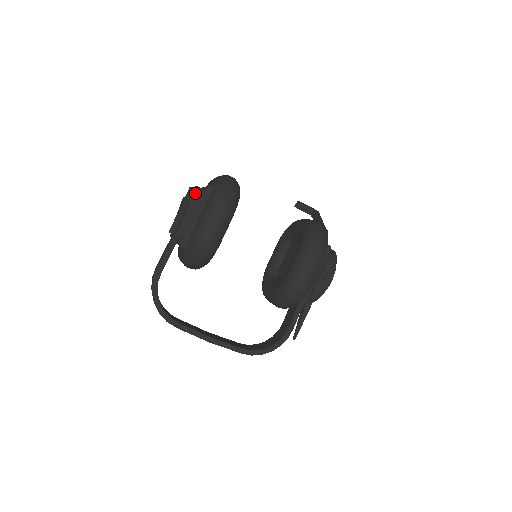
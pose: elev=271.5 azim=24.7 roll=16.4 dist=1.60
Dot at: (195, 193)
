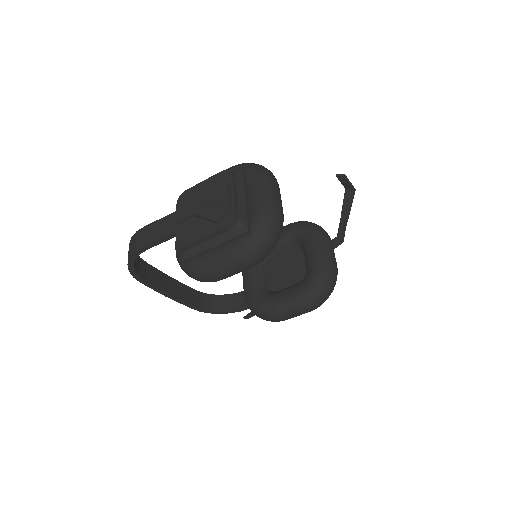
Dot at: (227, 227)
